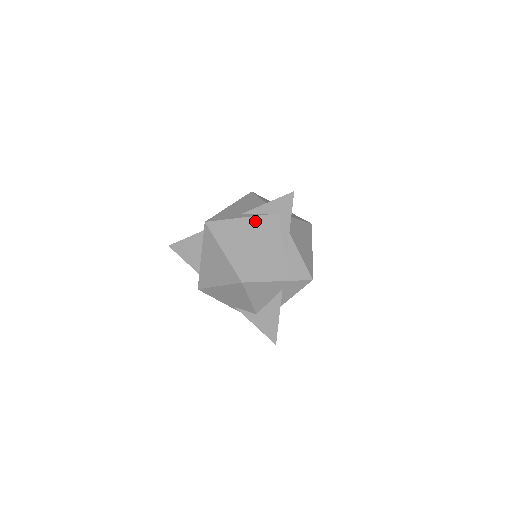
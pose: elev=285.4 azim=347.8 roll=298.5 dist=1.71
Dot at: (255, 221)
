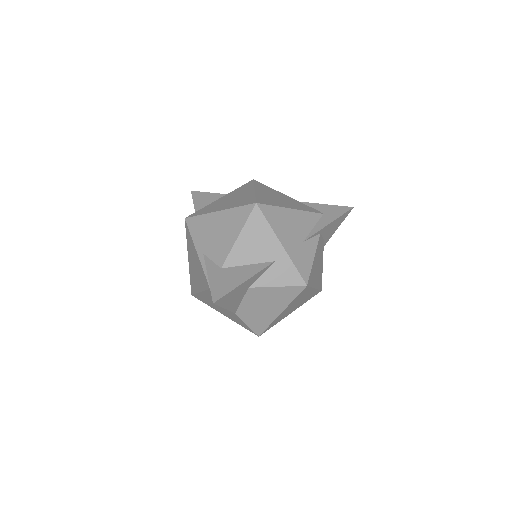
Dot at: (299, 203)
